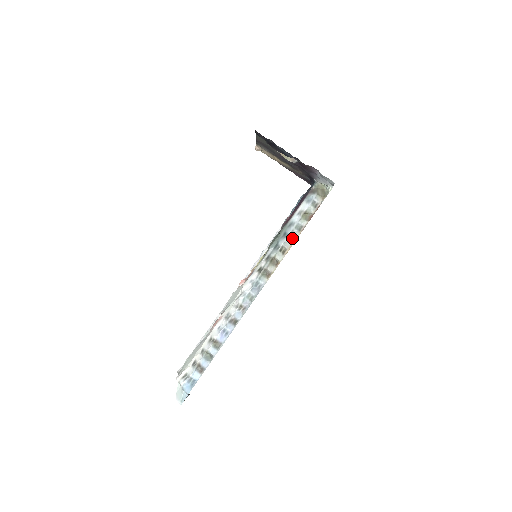
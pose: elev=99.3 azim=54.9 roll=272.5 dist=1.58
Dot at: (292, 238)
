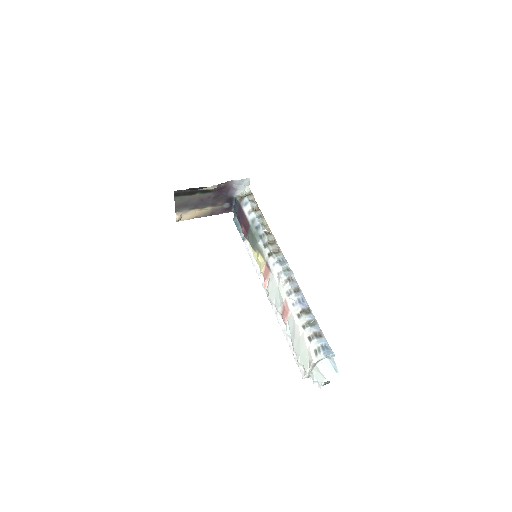
Dot at: (263, 225)
